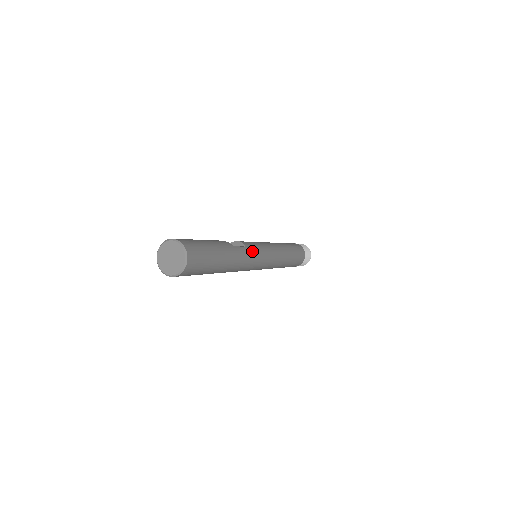
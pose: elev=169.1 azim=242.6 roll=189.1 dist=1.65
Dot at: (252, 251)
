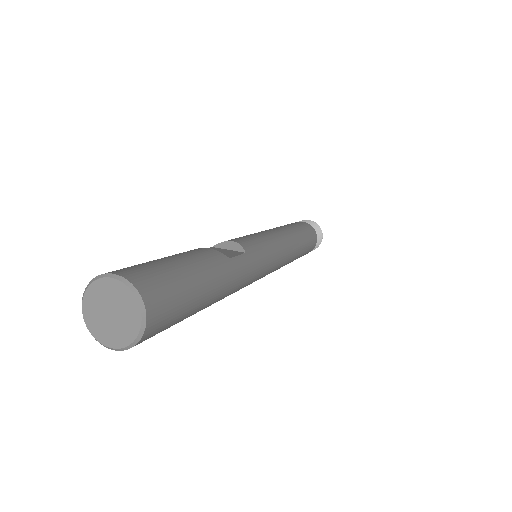
Dot at: (255, 258)
